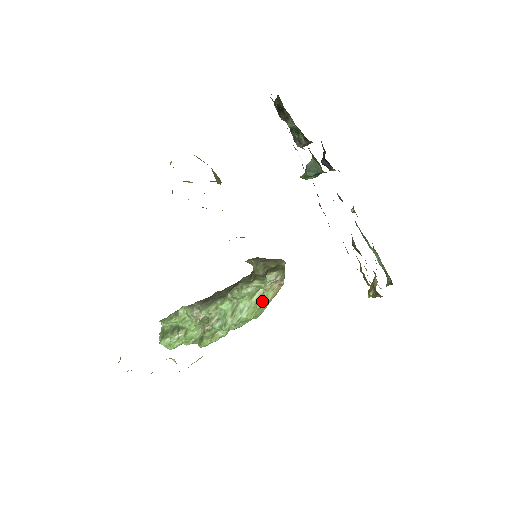
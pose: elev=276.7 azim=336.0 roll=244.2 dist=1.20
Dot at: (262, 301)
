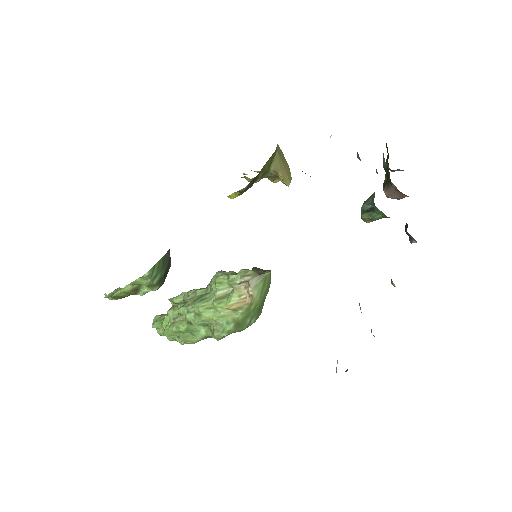
Dot at: (223, 301)
